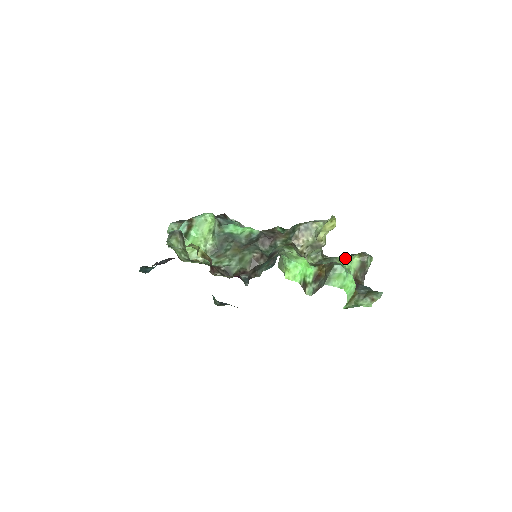
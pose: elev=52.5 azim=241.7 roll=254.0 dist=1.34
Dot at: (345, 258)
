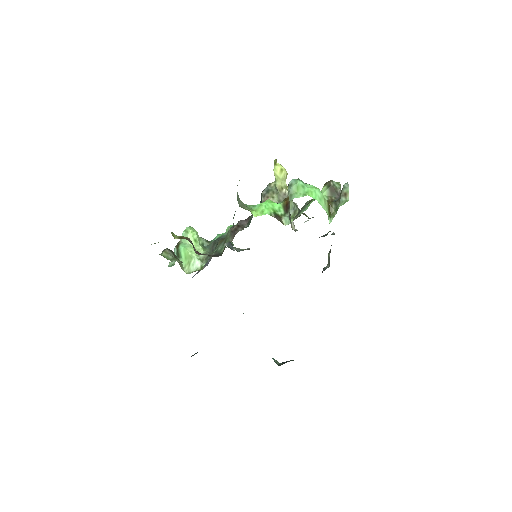
Dot at: occluded
